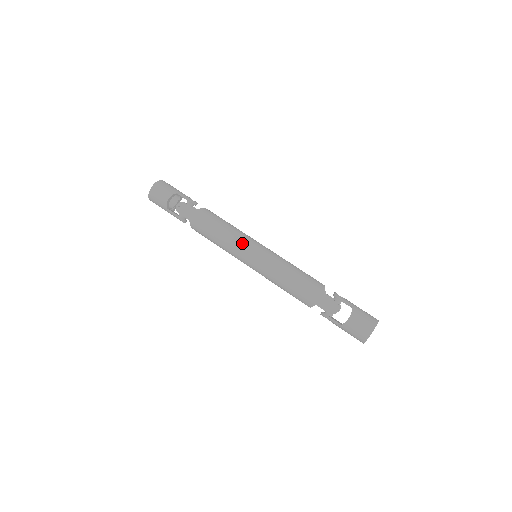
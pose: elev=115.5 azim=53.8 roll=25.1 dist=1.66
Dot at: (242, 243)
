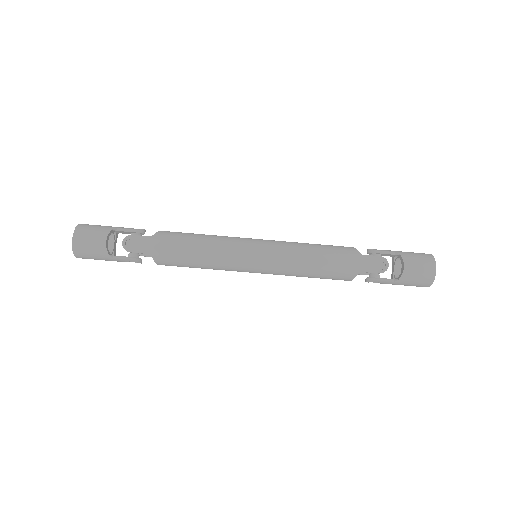
Dot at: (235, 247)
